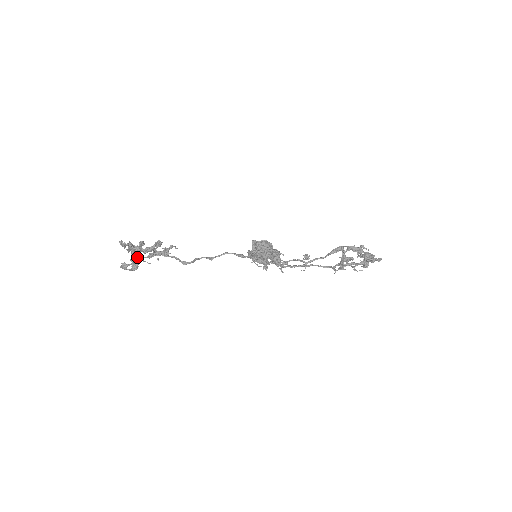
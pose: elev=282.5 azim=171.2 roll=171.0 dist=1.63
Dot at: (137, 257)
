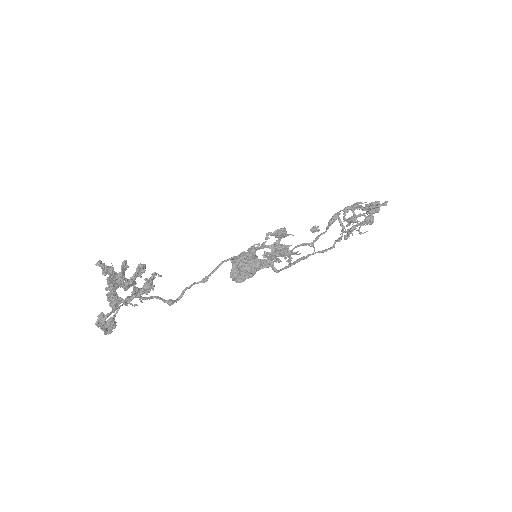
Dot at: (117, 298)
